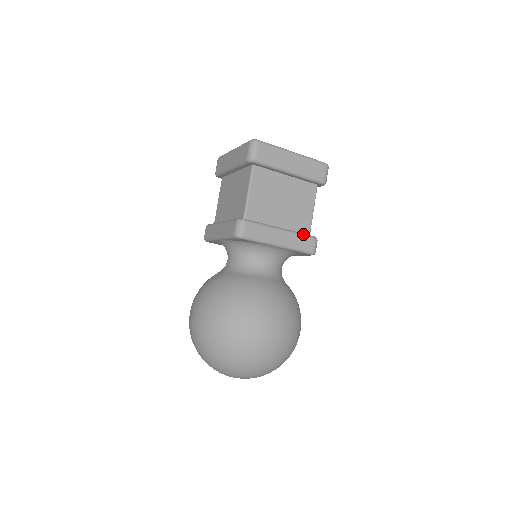
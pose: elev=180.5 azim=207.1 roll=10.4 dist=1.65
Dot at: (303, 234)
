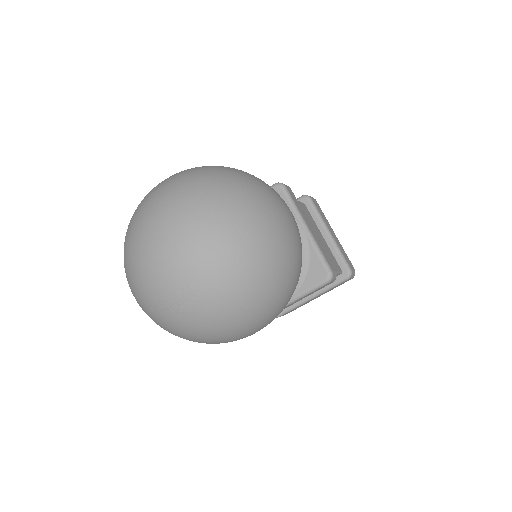
Dot at: (327, 256)
